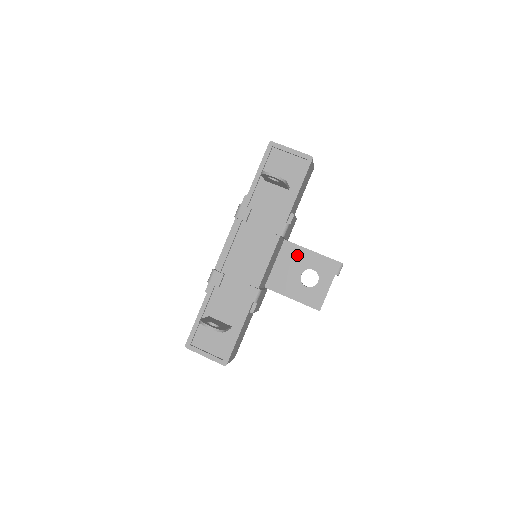
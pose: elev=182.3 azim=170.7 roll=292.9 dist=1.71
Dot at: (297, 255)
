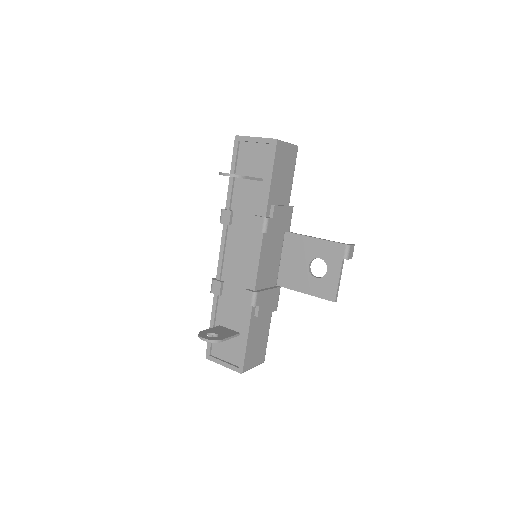
Dot at: (301, 245)
